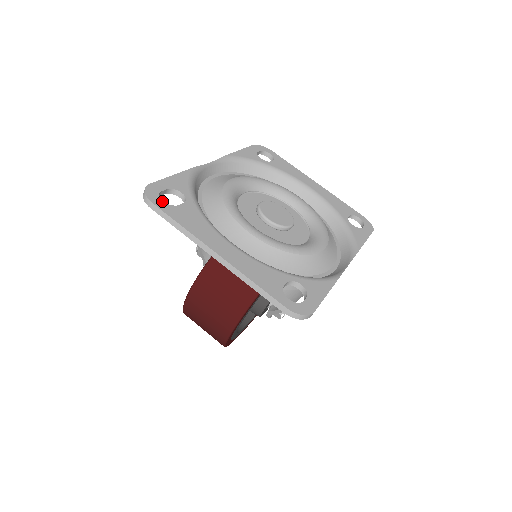
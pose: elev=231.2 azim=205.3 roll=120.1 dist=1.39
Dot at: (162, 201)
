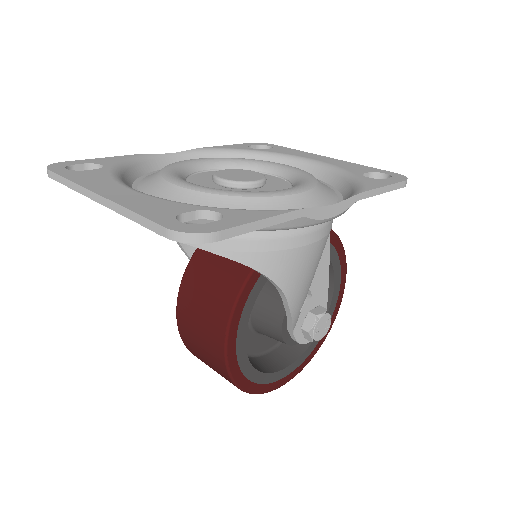
Dot at: (65, 169)
